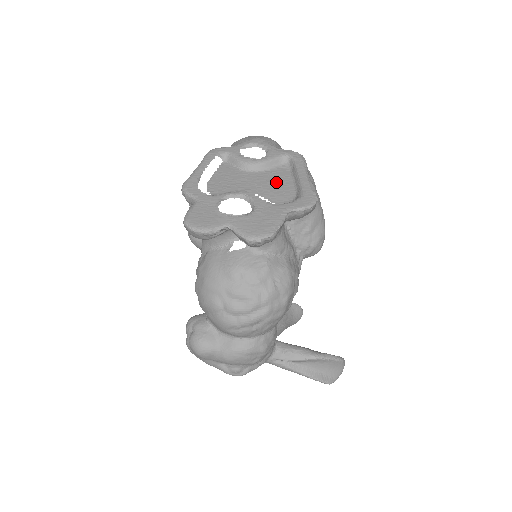
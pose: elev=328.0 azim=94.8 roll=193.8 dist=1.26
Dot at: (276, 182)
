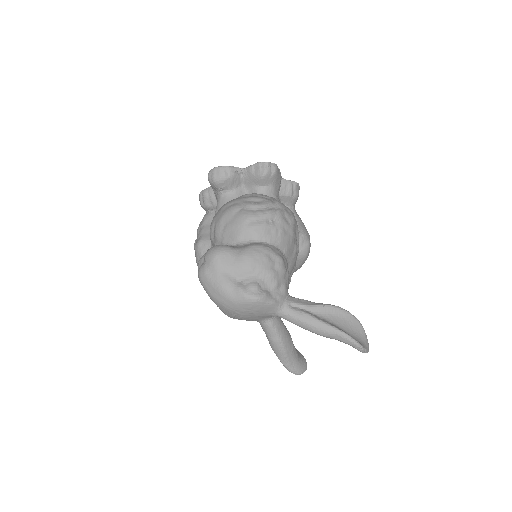
Dot at: occluded
